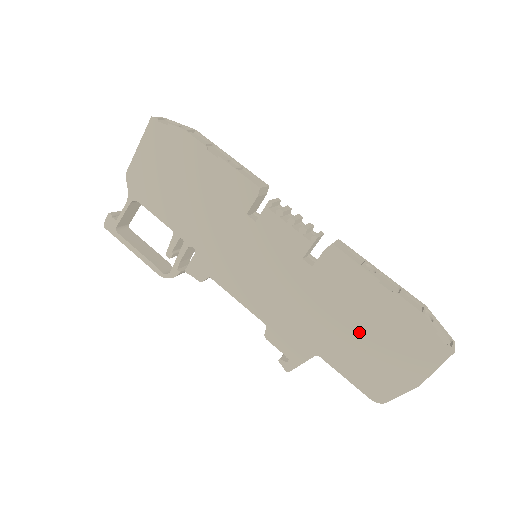
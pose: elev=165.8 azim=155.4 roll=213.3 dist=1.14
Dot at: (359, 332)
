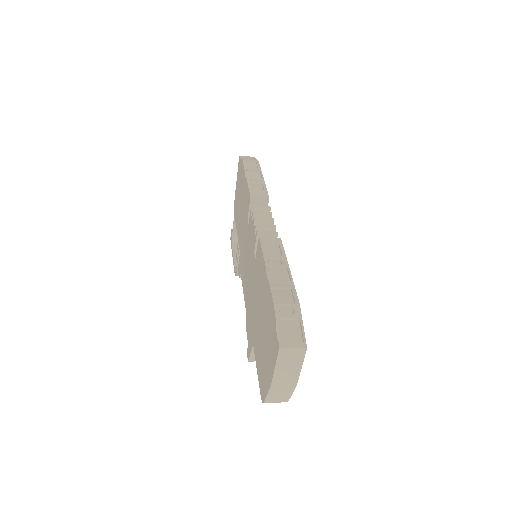
Dot at: (261, 322)
